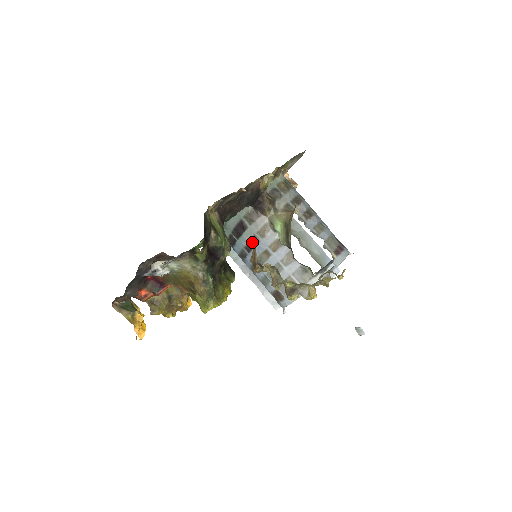
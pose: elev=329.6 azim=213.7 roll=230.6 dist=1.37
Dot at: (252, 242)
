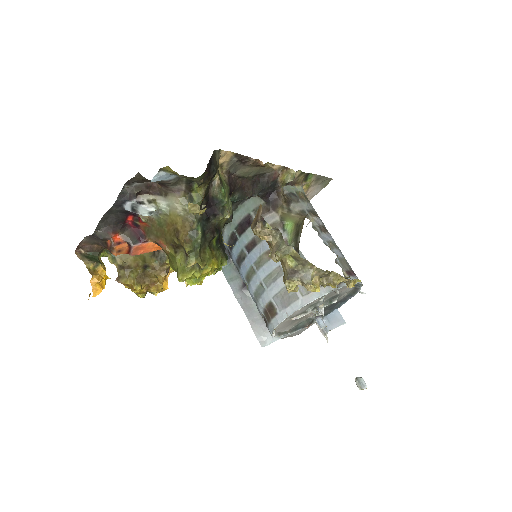
Dot at: (255, 239)
